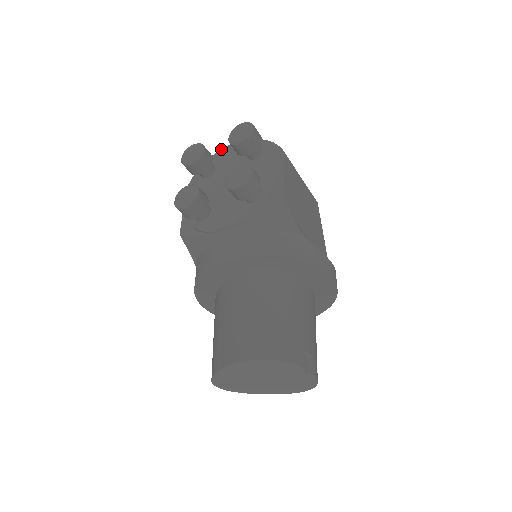
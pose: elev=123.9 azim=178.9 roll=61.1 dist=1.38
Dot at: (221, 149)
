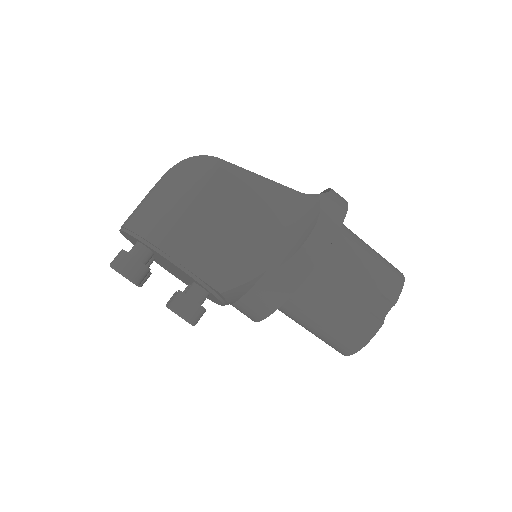
Dot at: occluded
